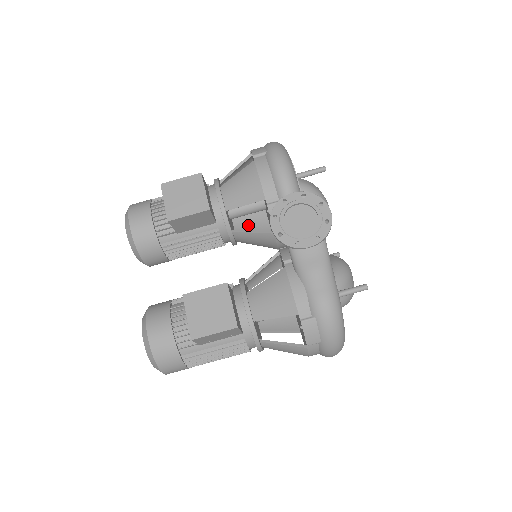
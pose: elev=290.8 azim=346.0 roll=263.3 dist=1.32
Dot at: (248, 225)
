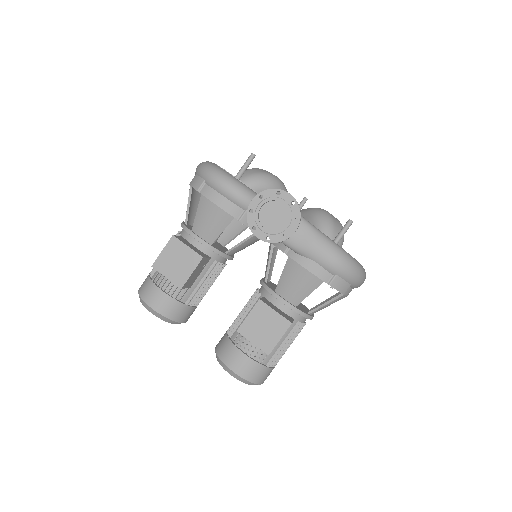
Dot at: (227, 232)
